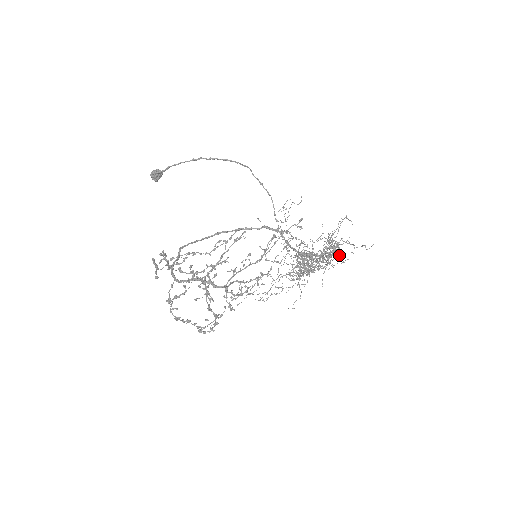
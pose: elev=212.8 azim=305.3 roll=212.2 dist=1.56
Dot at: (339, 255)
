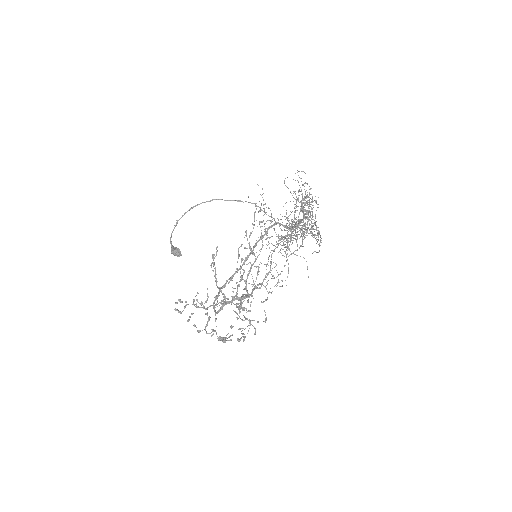
Dot at: (309, 205)
